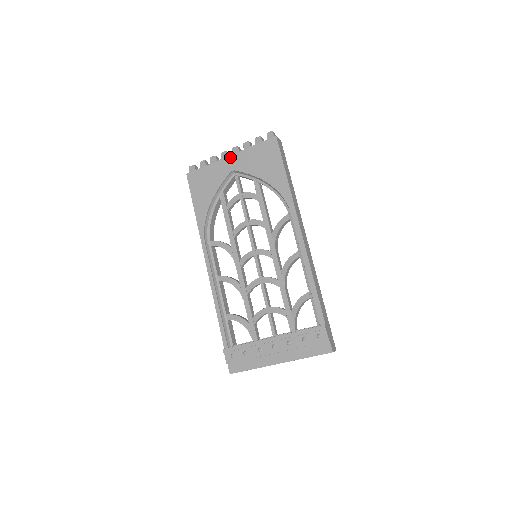
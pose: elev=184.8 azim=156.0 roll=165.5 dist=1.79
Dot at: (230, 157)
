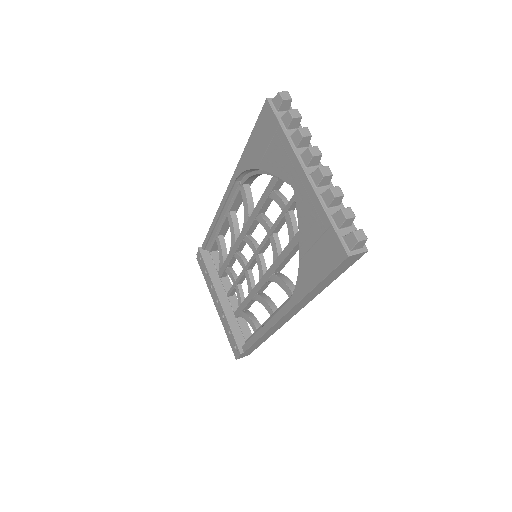
Dot at: (303, 175)
